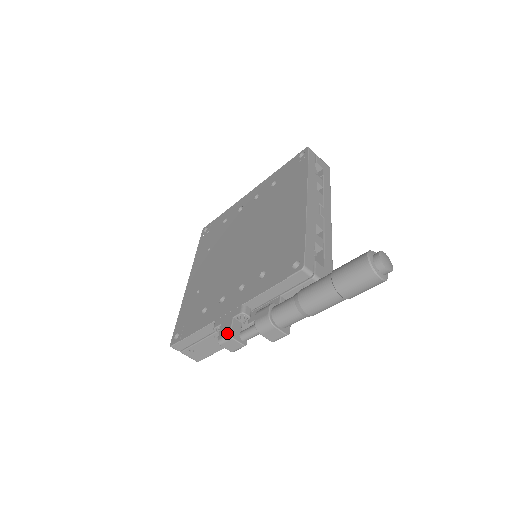
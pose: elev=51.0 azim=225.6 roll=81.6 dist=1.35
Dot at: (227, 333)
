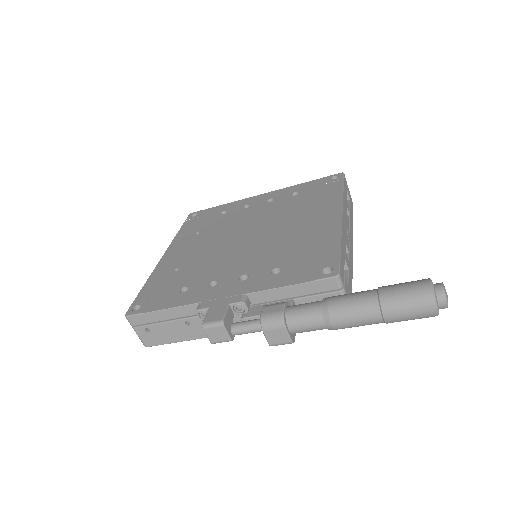
Dot at: (219, 318)
